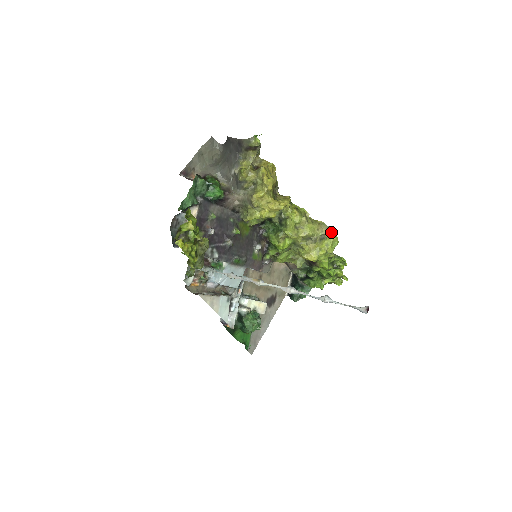
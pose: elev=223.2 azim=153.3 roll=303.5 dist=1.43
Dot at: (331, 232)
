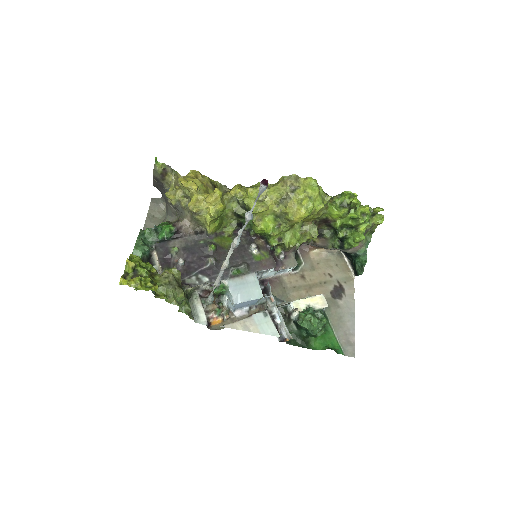
Dot at: (299, 178)
